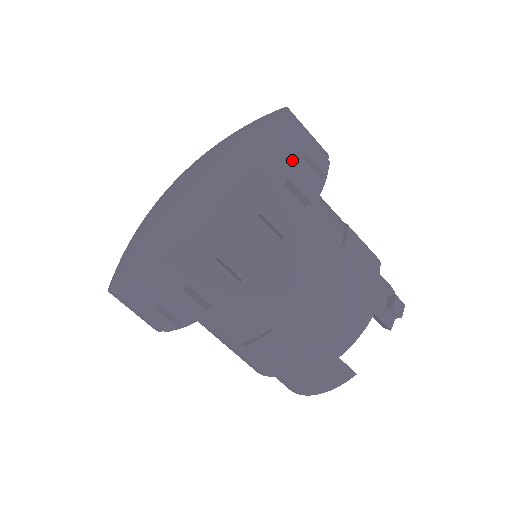
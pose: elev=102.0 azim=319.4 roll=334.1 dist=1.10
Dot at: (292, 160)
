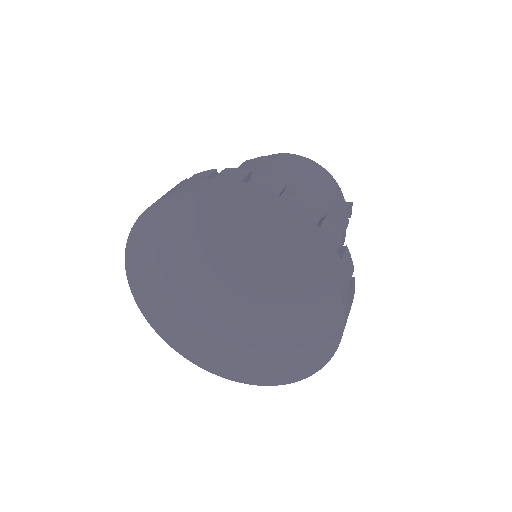
Dot at: (349, 307)
